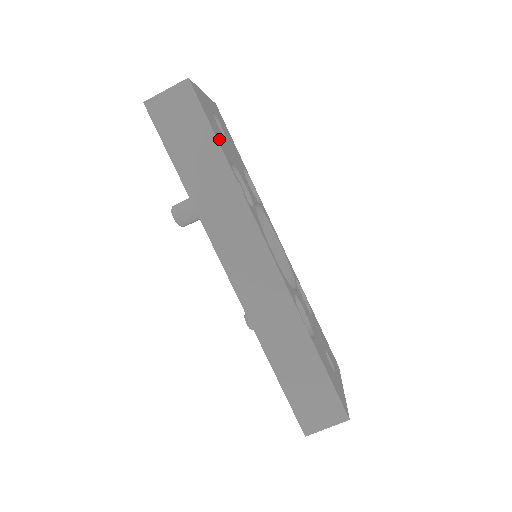
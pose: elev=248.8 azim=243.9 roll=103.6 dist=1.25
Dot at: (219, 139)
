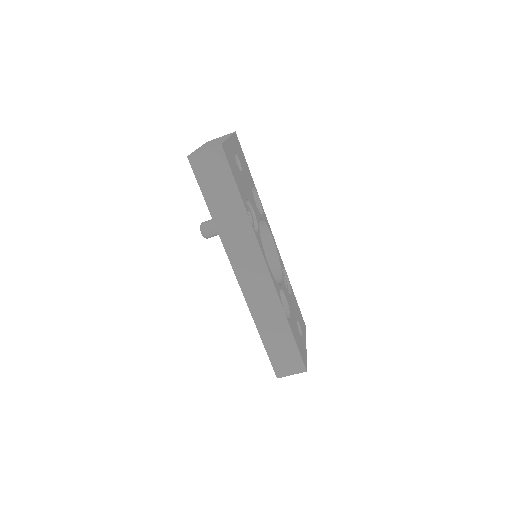
Dot at: (239, 185)
